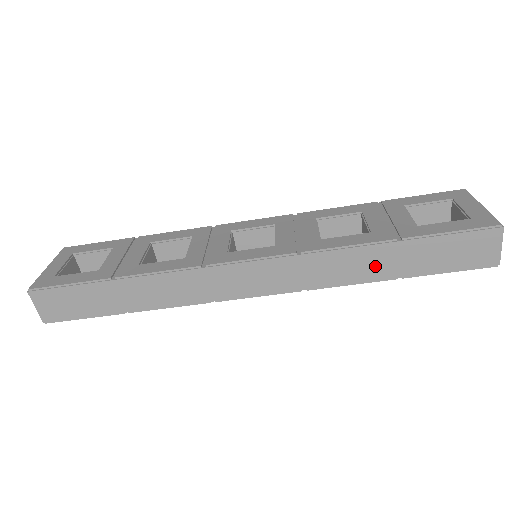
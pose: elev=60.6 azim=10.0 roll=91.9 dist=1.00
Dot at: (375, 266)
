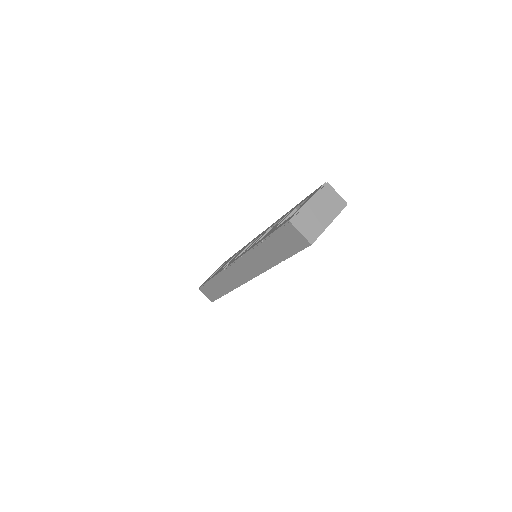
Dot at: (267, 257)
